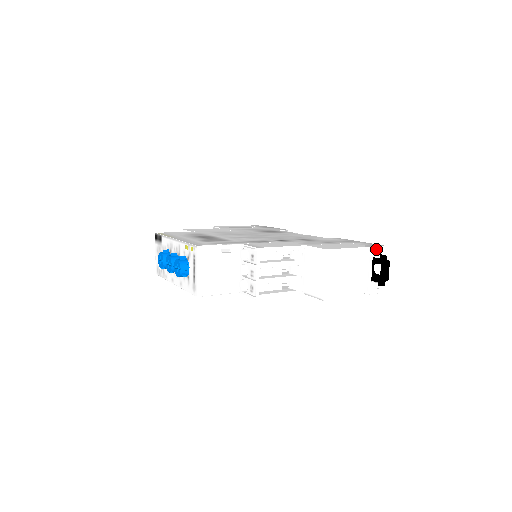
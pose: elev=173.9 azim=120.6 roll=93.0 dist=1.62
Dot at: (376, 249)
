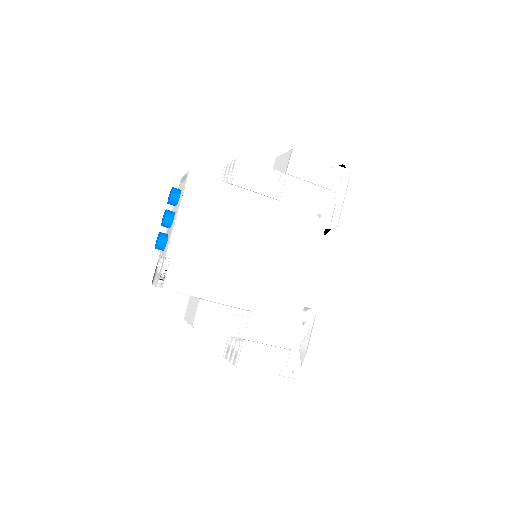
Dot at: occluded
